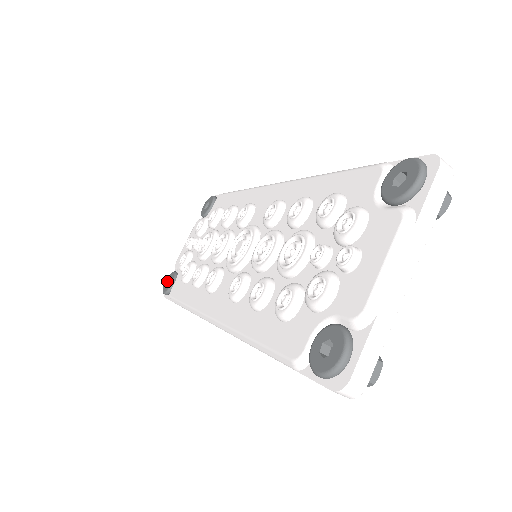
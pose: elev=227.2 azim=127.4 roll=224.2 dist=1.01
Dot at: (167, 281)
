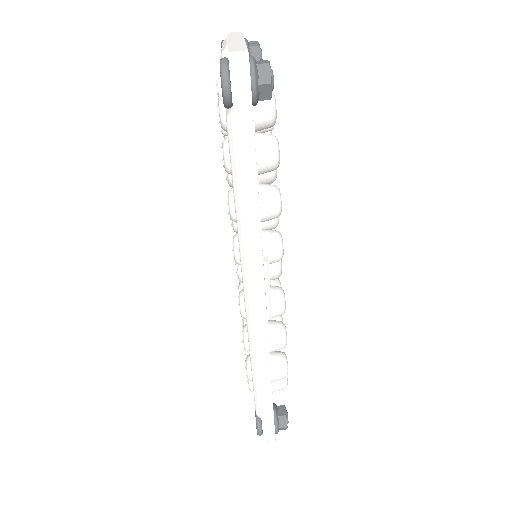
Dot at: occluded
